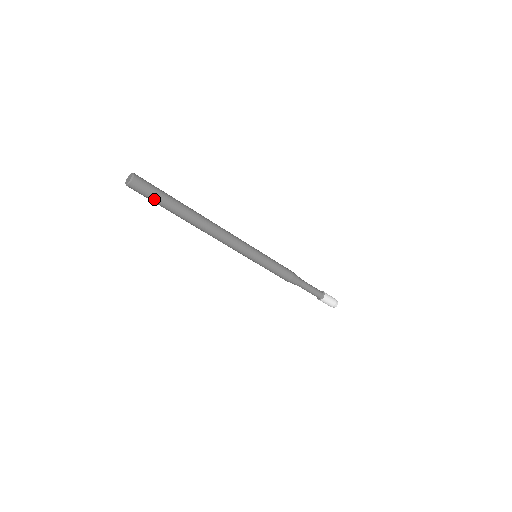
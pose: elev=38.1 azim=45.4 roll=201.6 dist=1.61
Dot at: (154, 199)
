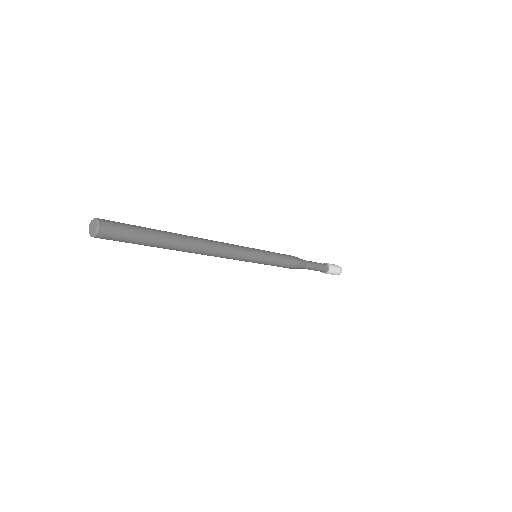
Dot at: (130, 242)
